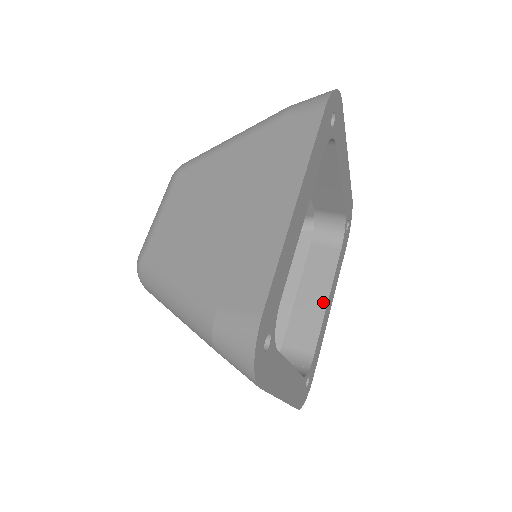
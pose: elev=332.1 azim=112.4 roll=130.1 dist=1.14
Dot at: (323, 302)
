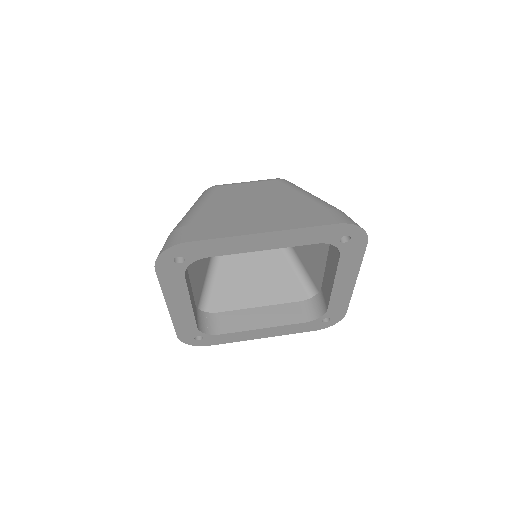
Dot at: (259, 326)
